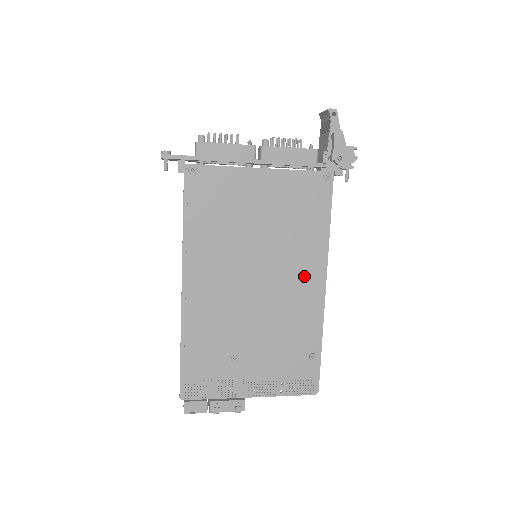
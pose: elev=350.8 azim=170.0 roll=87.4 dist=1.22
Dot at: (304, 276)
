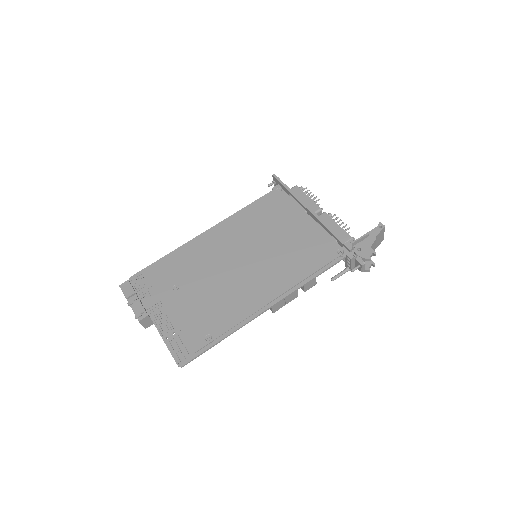
Dot at: (264, 287)
